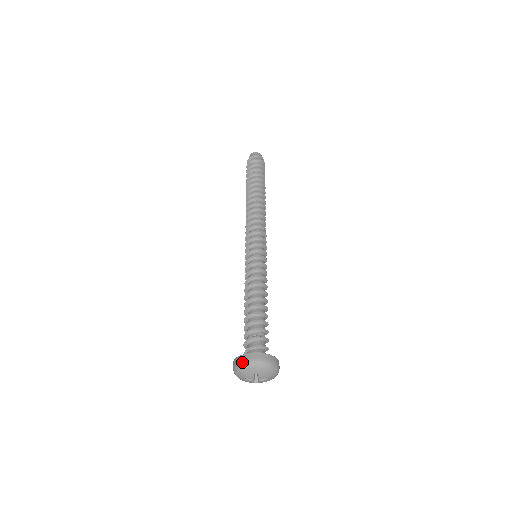
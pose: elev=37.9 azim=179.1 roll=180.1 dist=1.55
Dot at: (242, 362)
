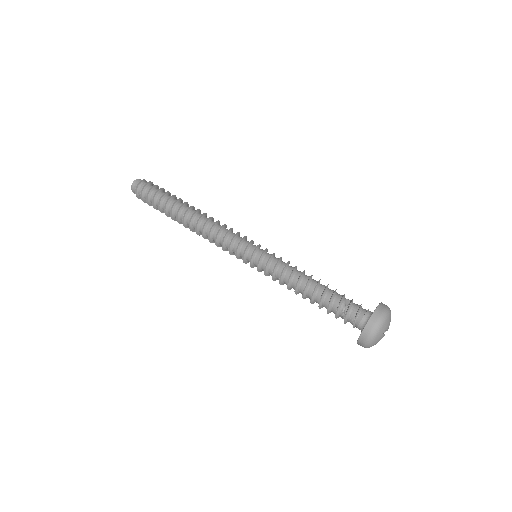
Dot at: (368, 339)
